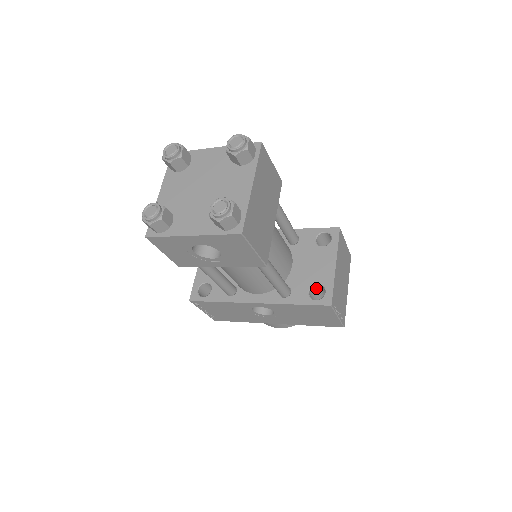
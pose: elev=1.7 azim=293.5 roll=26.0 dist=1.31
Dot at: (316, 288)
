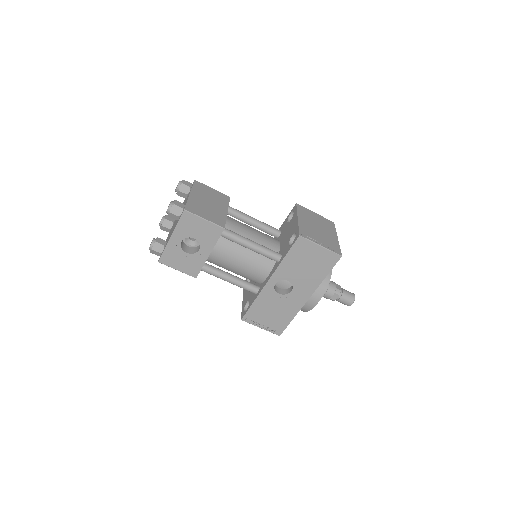
Dot at: occluded
